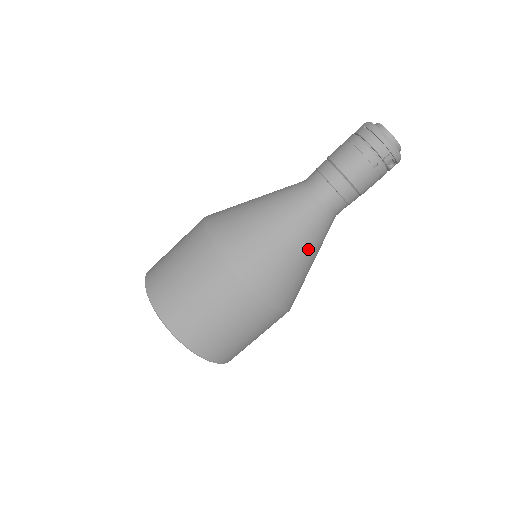
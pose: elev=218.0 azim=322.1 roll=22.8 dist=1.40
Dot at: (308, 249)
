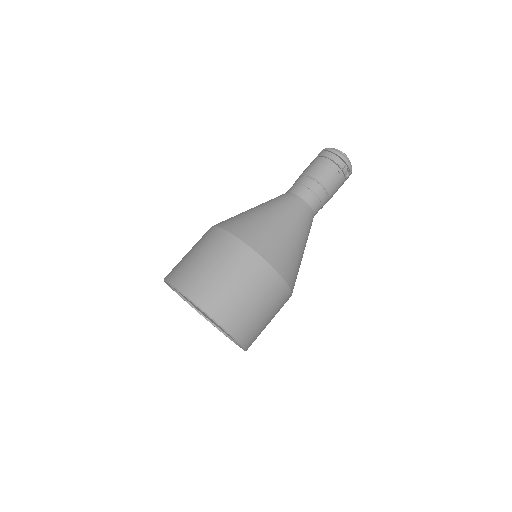
Dot at: (302, 237)
